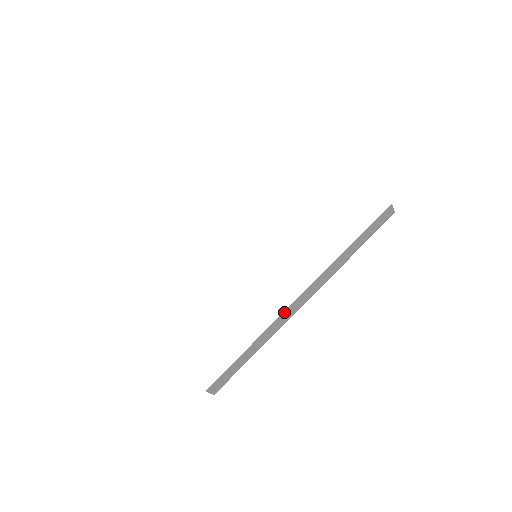
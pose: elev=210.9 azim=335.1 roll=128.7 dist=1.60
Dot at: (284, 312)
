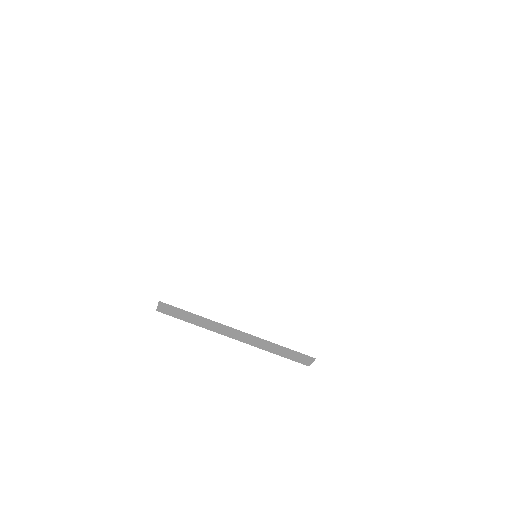
Dot at: occluded
